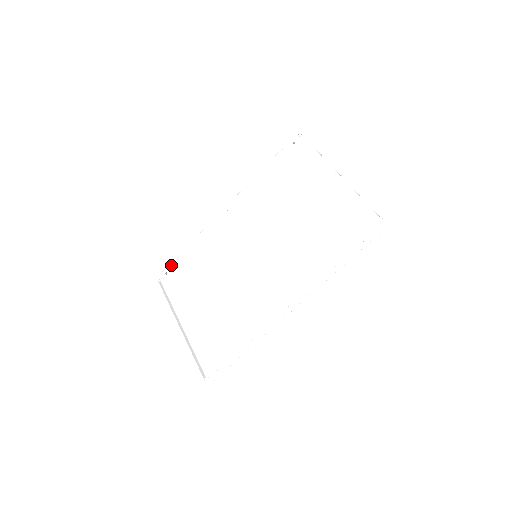
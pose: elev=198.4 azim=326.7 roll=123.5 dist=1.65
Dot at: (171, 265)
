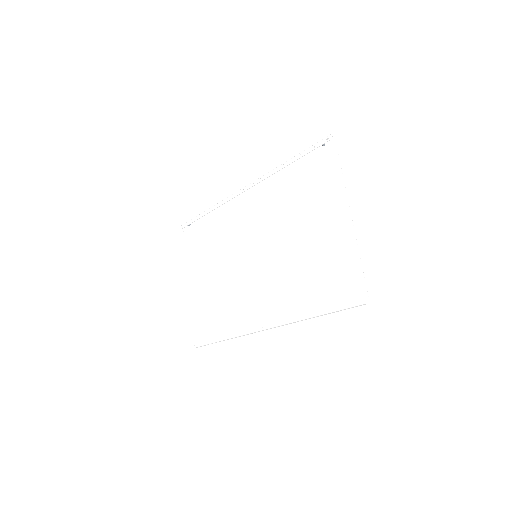
Dot at: (193, 221)
